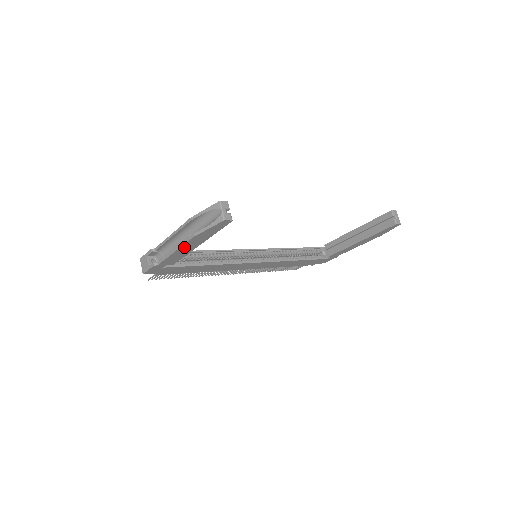
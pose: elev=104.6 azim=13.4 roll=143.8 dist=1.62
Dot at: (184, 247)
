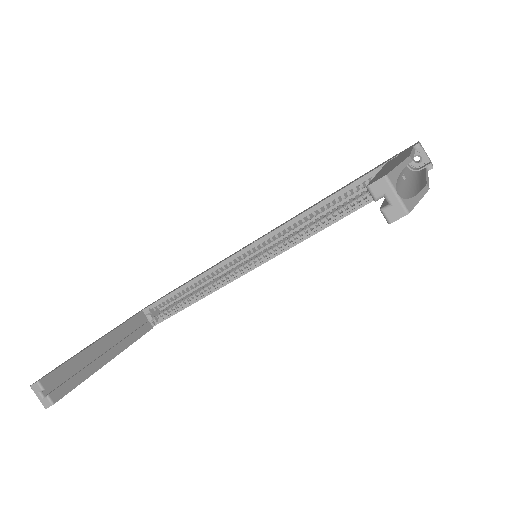
Dot at: occluded
